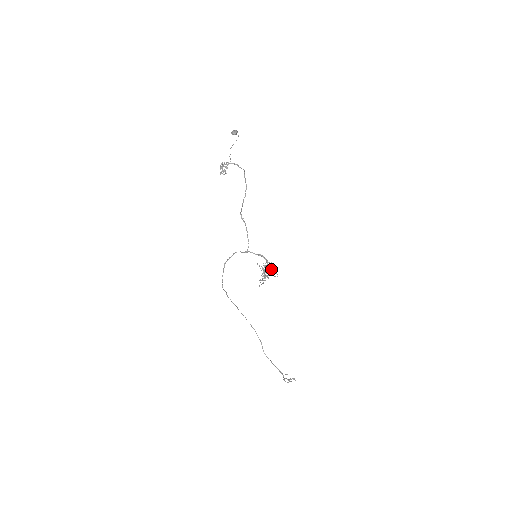
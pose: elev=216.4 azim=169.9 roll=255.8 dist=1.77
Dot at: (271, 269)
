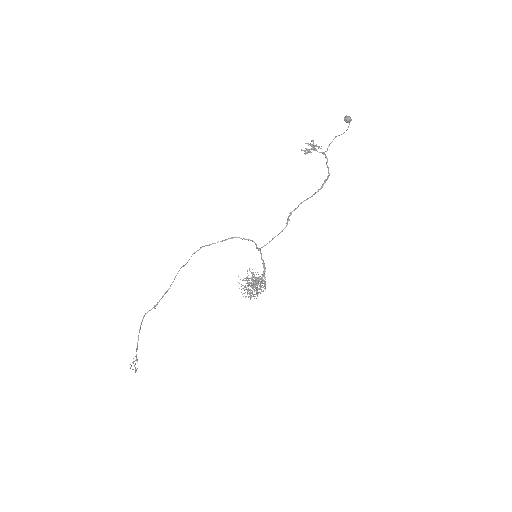
Dot at: (255, 284)
